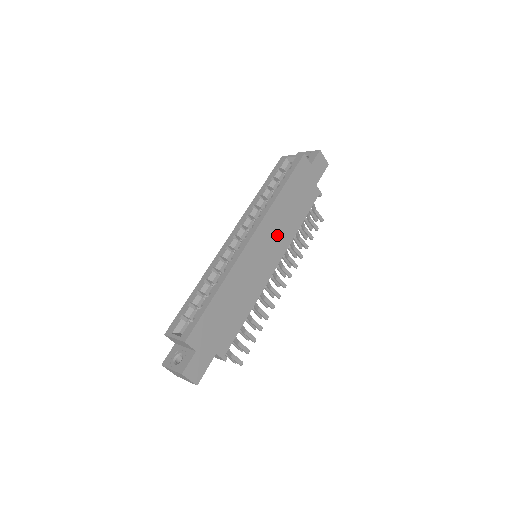
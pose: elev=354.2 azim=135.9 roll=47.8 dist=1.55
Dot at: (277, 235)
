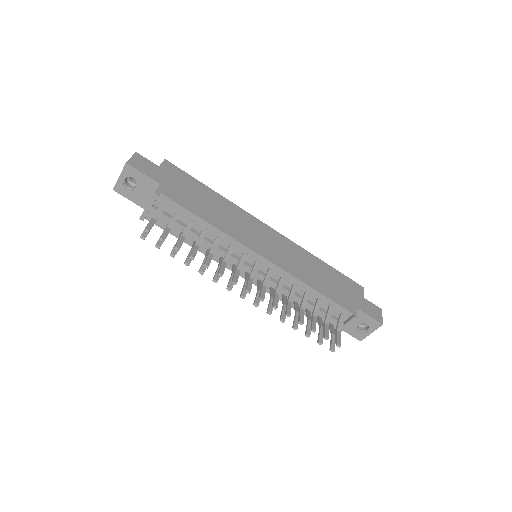
Dot at: (289, 257)
